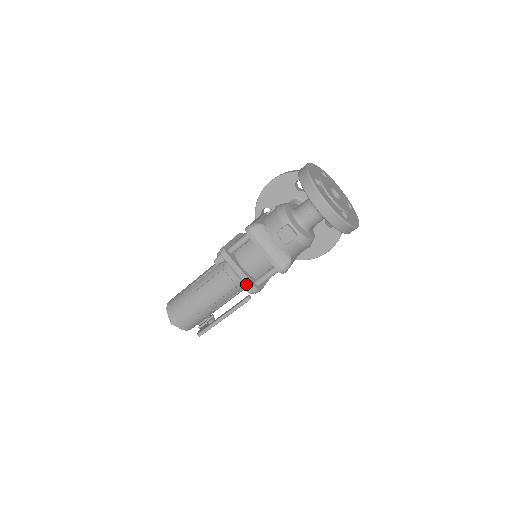
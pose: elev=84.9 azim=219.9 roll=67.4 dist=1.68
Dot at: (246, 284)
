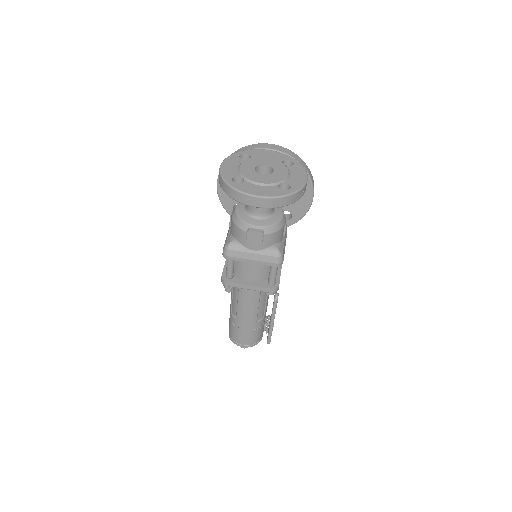
Dot at: (263, 291)
